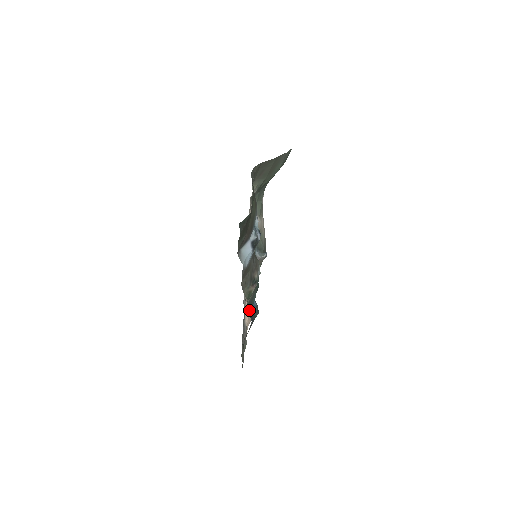
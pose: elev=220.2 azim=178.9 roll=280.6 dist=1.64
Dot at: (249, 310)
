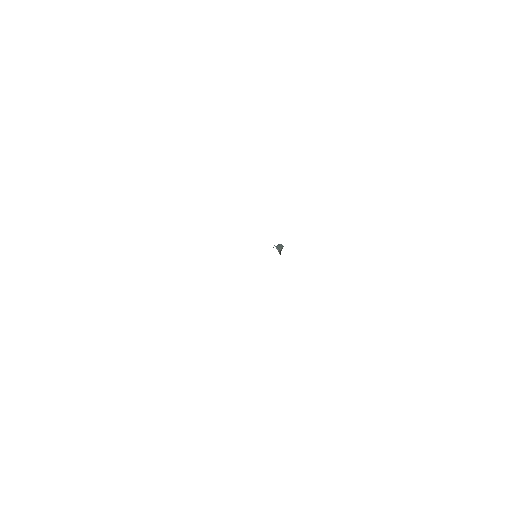
Dot at: occluded
